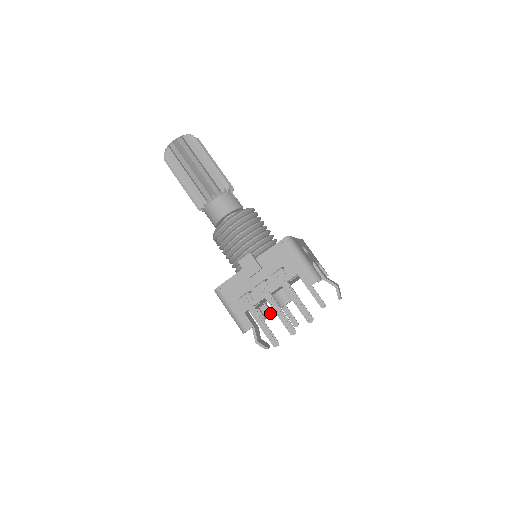
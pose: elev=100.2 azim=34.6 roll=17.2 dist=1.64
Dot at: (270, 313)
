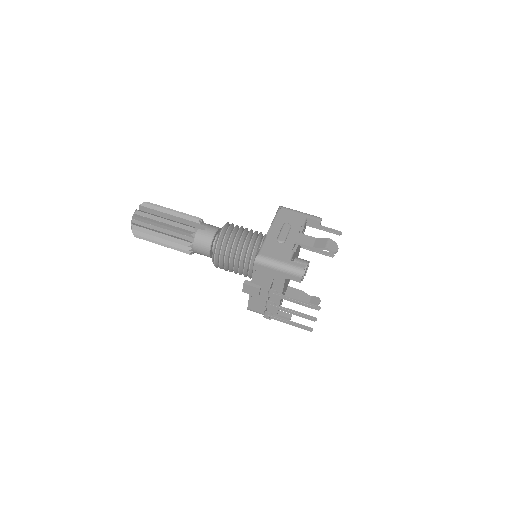
Dot at: occluded
